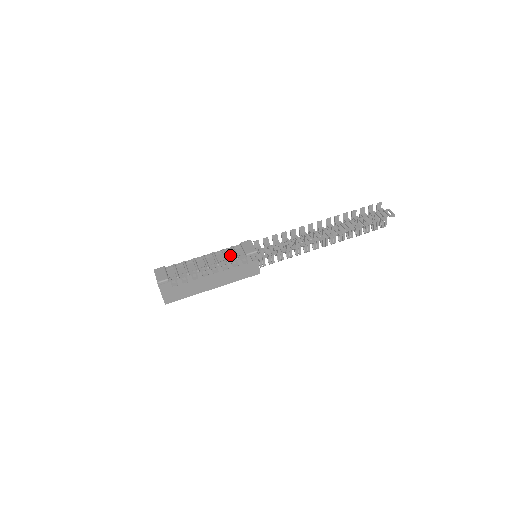
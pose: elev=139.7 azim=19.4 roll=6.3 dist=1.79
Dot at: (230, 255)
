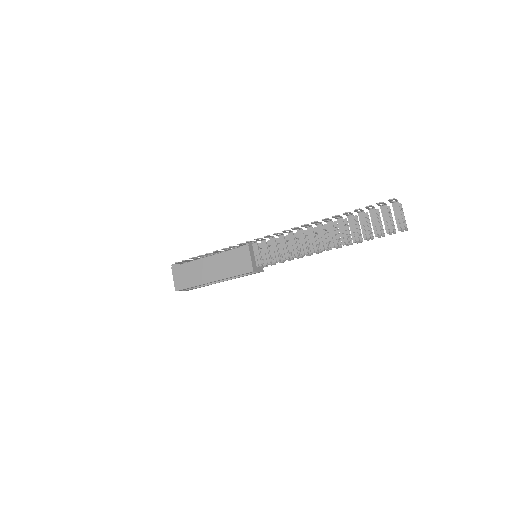
Dot at: occluded
